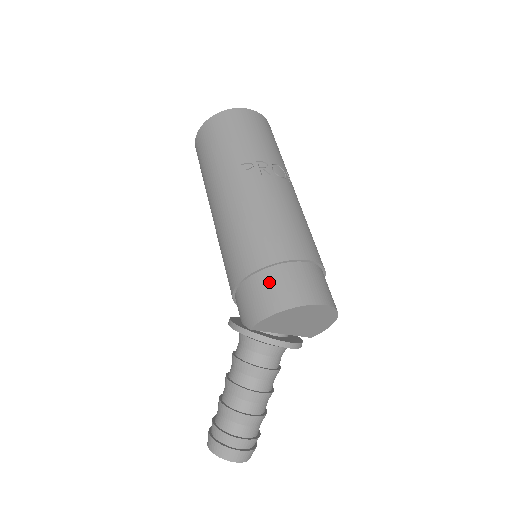
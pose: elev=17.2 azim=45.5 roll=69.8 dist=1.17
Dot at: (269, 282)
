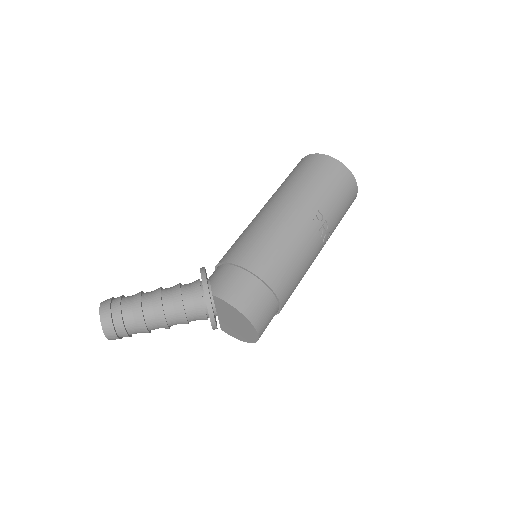
Dot at: (253, 289)
